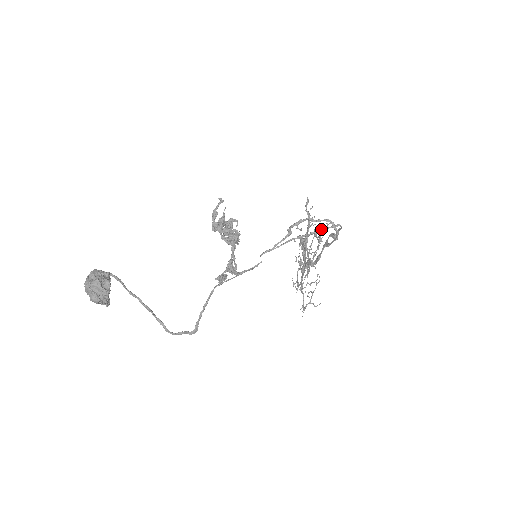
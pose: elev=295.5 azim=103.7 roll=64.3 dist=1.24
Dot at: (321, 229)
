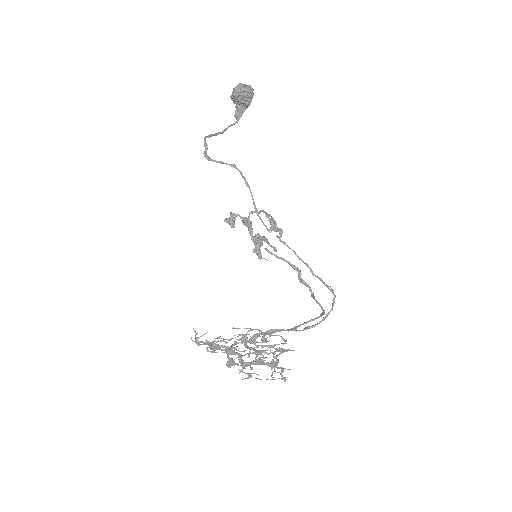
Dot at: occluded
